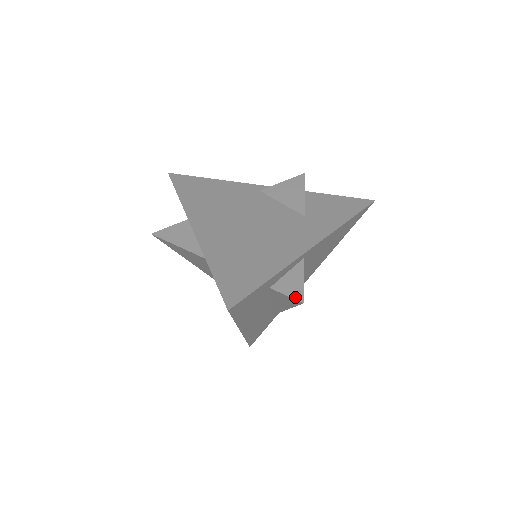
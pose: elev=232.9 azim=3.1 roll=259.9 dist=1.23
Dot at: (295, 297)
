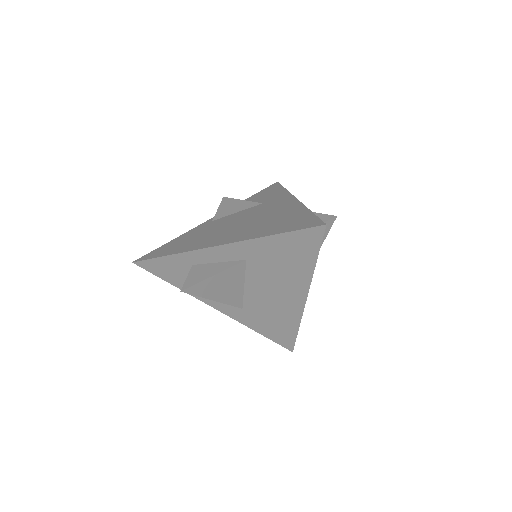
Dot at: (328, 219)
